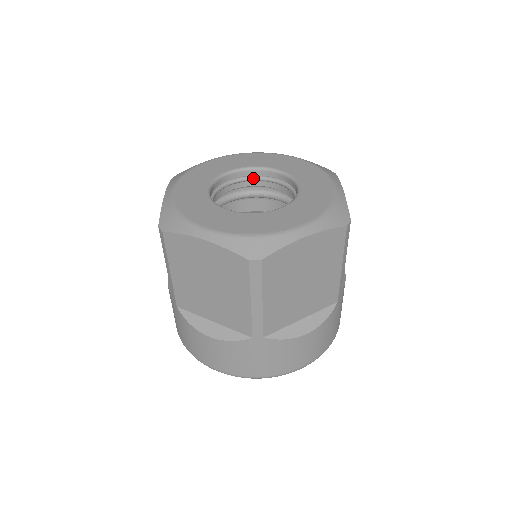
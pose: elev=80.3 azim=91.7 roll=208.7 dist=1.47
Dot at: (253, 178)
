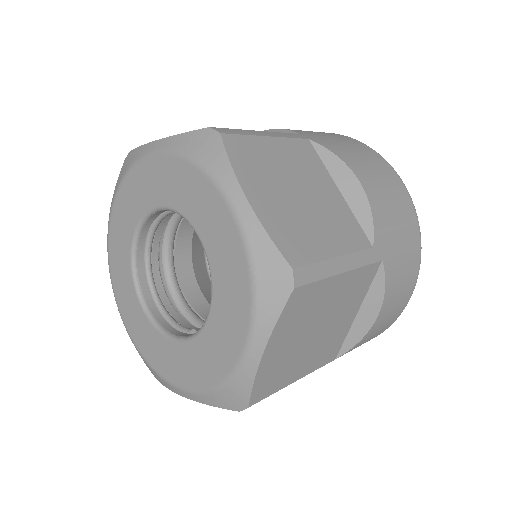
Dot at: (158, 222)
